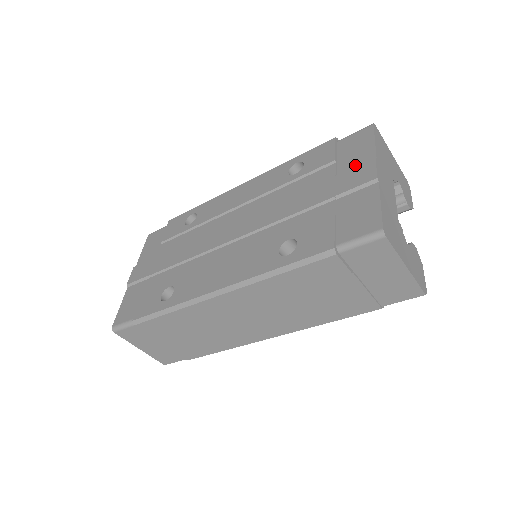
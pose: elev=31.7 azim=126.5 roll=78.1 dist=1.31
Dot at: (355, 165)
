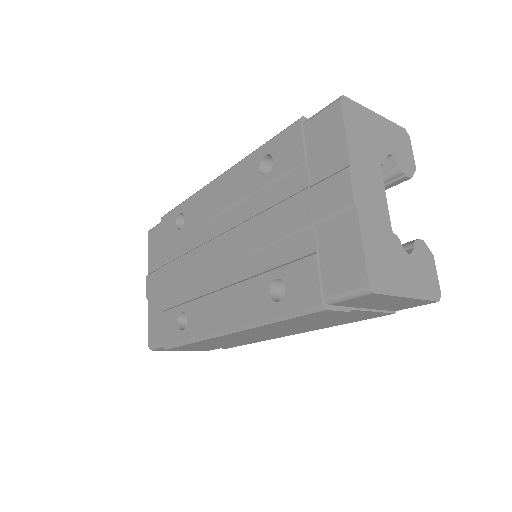
Dot at: (328, 172)
